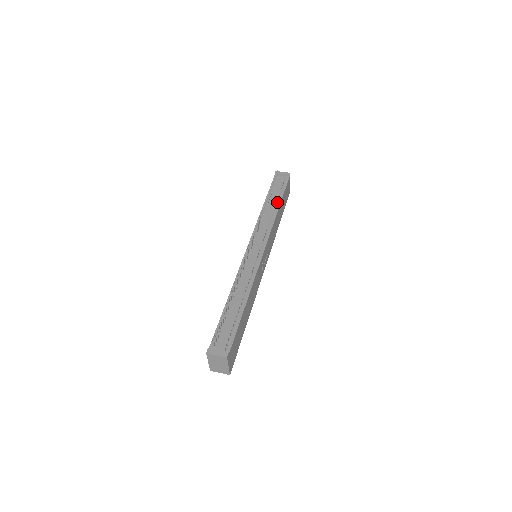
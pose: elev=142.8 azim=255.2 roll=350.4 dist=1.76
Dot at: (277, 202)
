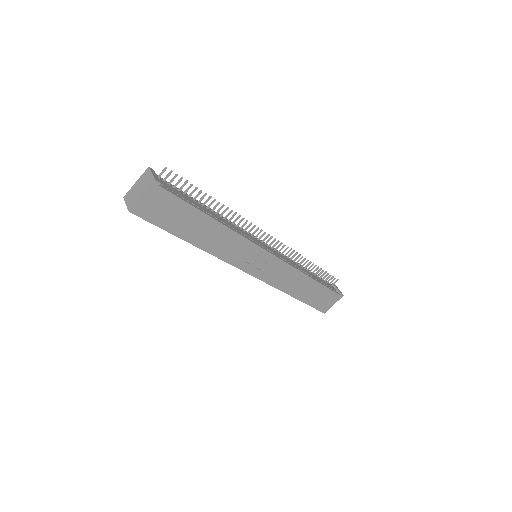
Dot at: (314, 277)
